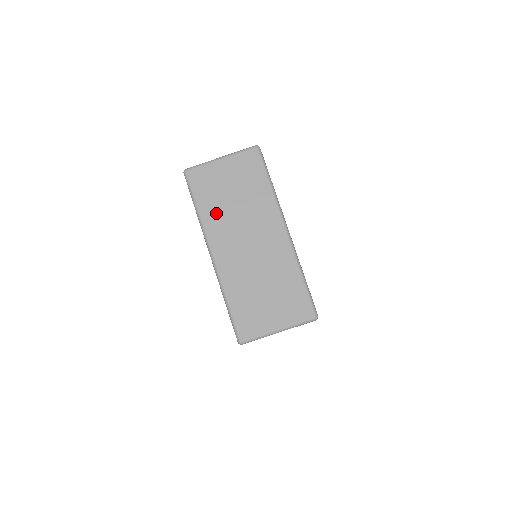
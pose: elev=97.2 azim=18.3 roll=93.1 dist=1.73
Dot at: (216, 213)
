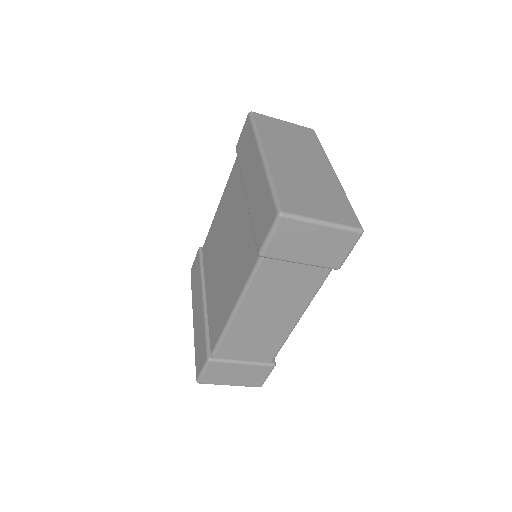
Dot at: (273, 138)
